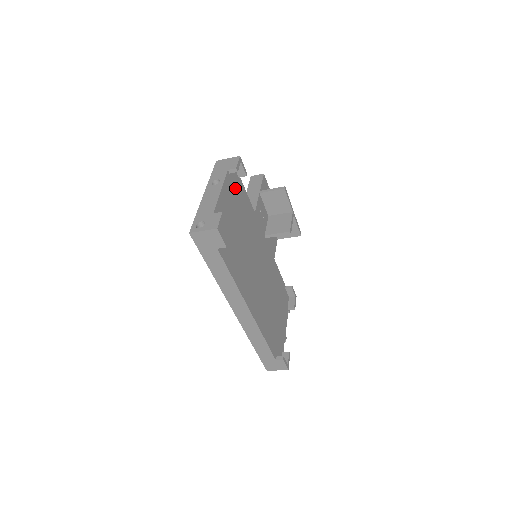
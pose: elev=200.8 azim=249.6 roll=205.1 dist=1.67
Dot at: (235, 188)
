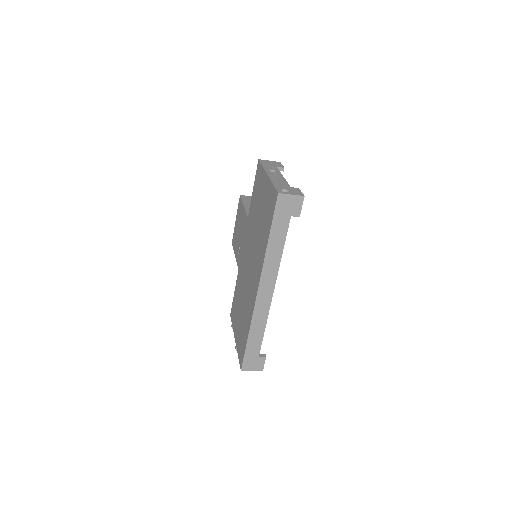
Dot at: occluded
